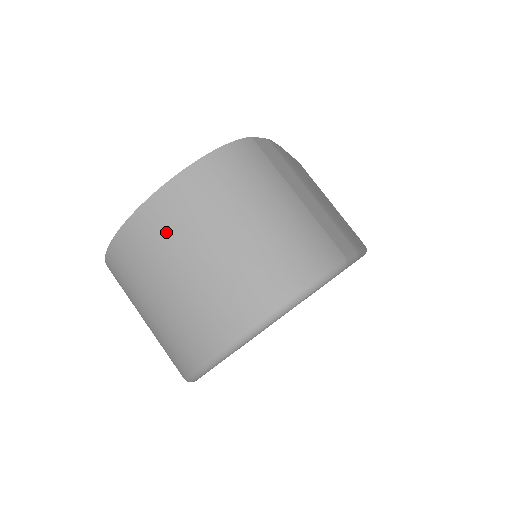
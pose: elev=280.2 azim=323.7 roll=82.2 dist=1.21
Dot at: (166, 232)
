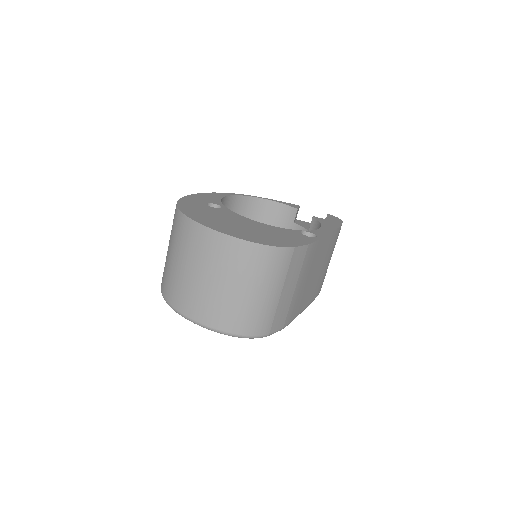
Dot at: (207, 252)
